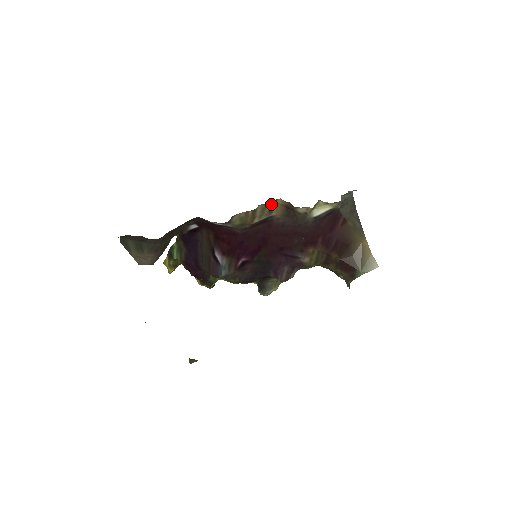
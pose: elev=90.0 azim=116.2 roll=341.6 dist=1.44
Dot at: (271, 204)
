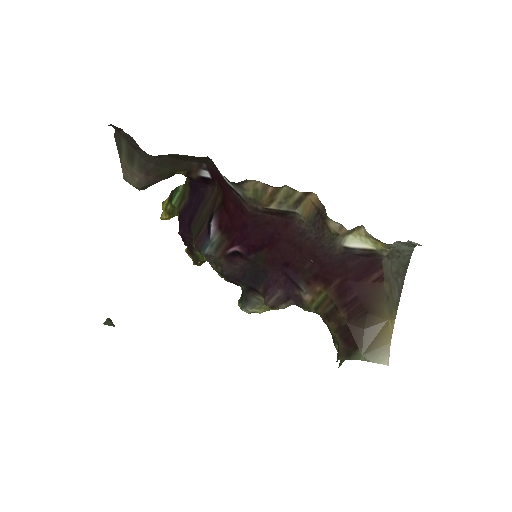
Dot at: (301, 194)
